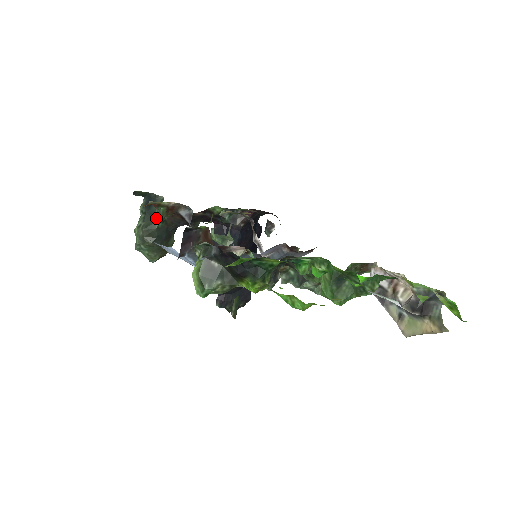
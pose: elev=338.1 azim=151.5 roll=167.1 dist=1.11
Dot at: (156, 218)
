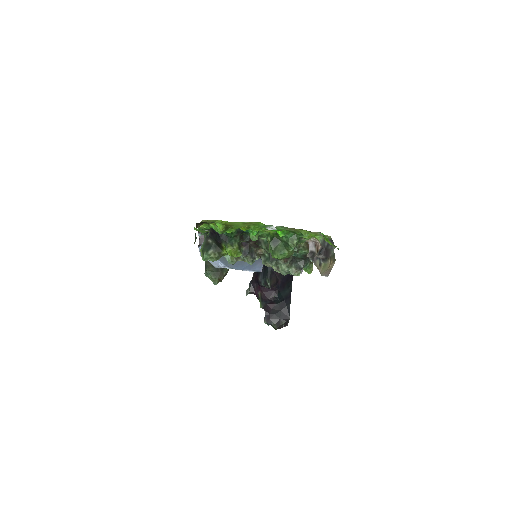
Dot at: occluded
